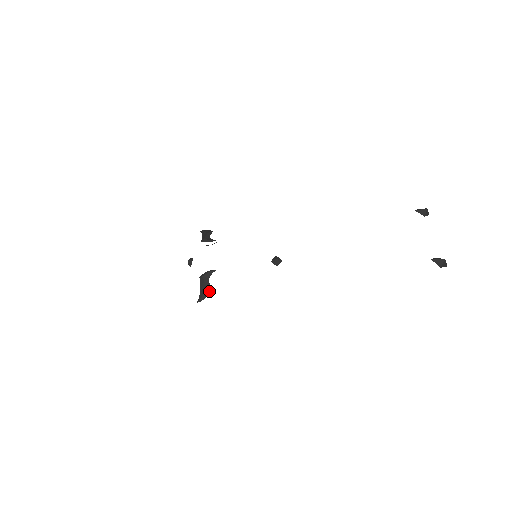
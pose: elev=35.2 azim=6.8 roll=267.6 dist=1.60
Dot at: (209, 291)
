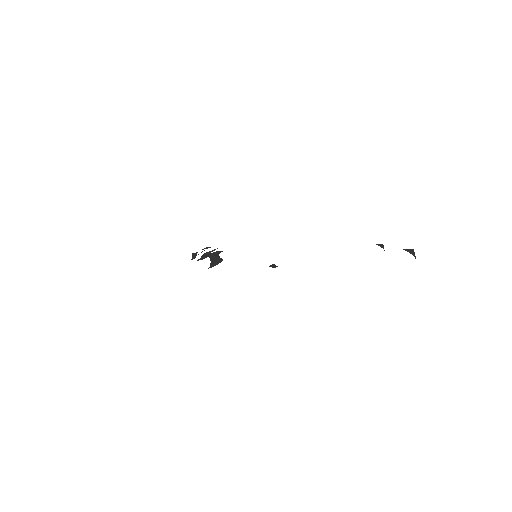
Dot at: (220, 260)
